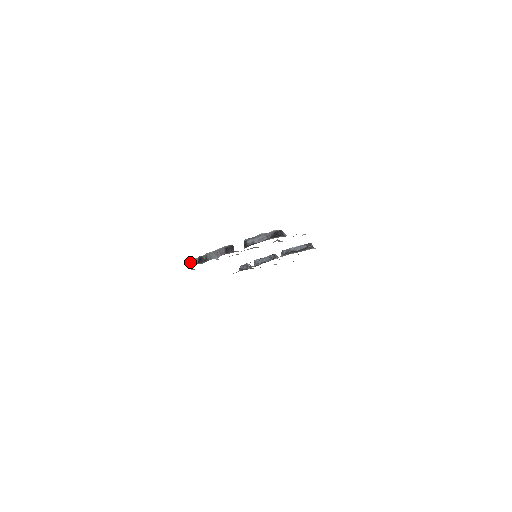
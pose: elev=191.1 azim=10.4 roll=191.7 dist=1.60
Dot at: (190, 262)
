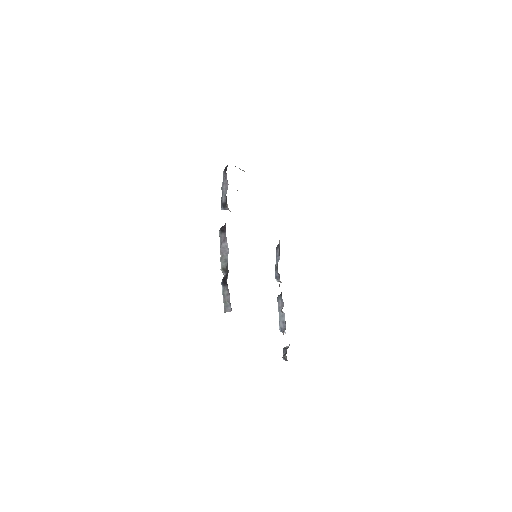
Dot at: (225, 306)
